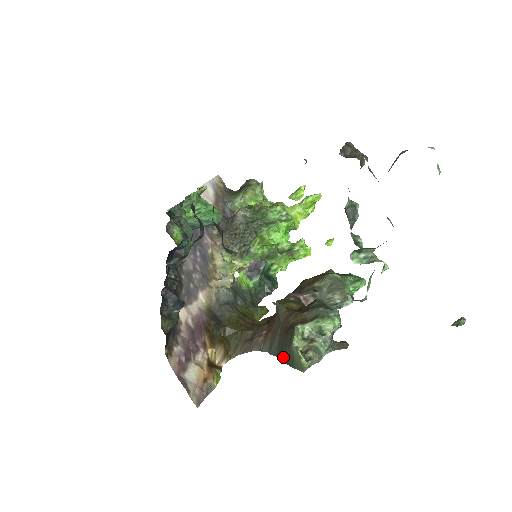
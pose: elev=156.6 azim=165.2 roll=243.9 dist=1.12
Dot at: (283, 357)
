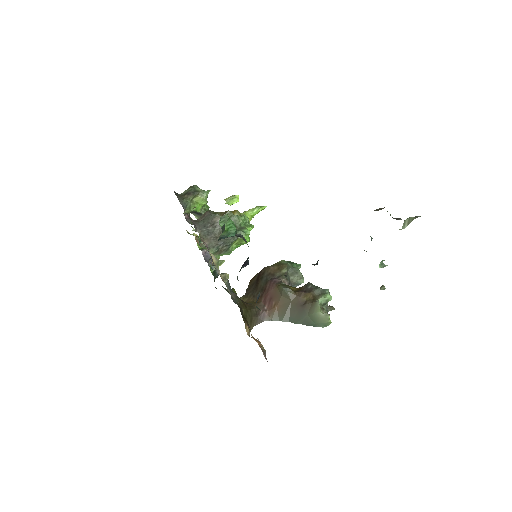
Dot at: (301, 321)
